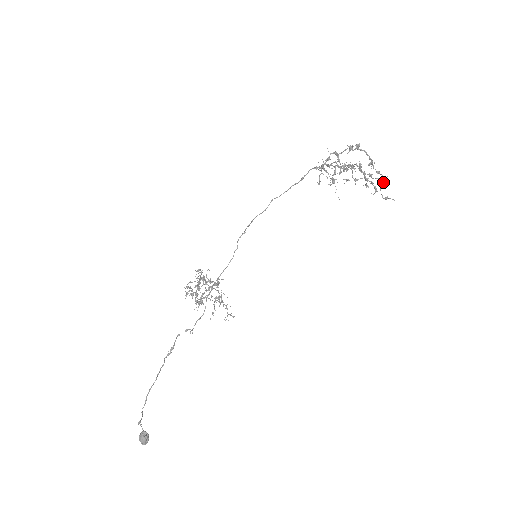
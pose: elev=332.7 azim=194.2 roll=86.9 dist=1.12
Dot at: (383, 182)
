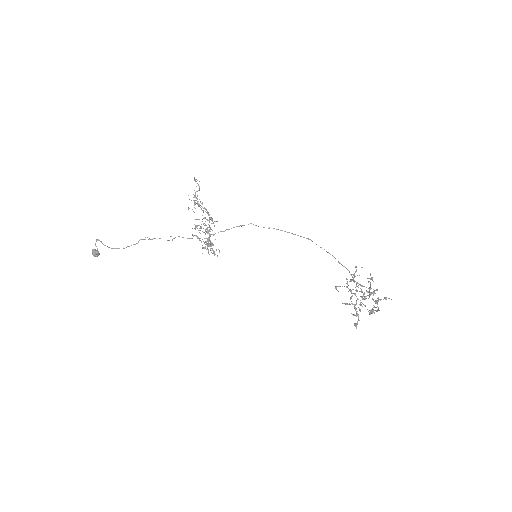
Dot at: occluded
